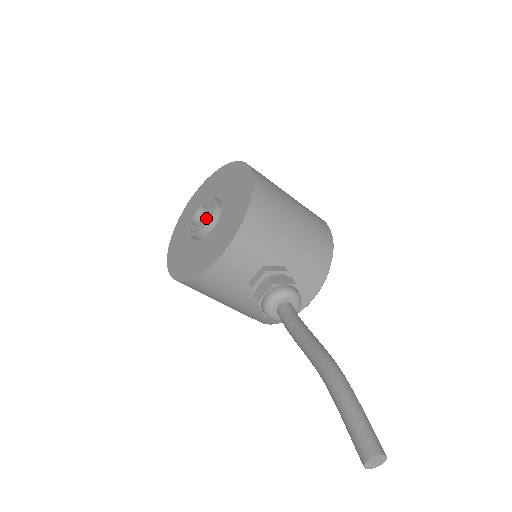
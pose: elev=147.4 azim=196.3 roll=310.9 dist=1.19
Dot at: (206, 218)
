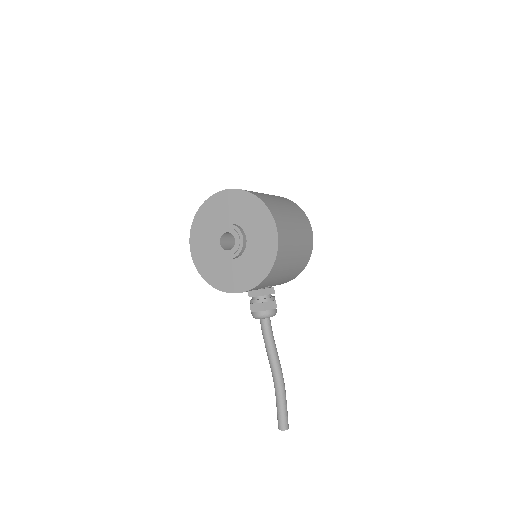
Dot at: (233, 254)
